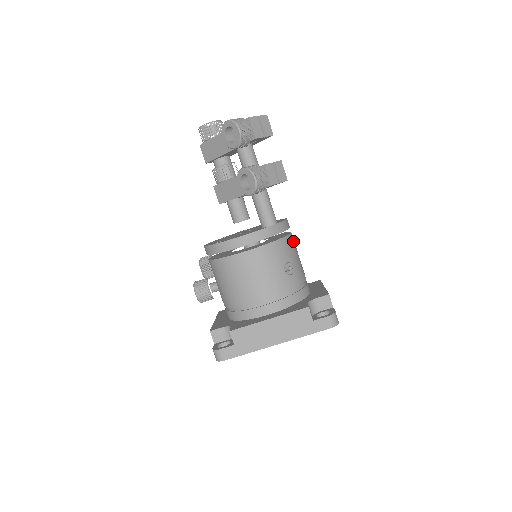
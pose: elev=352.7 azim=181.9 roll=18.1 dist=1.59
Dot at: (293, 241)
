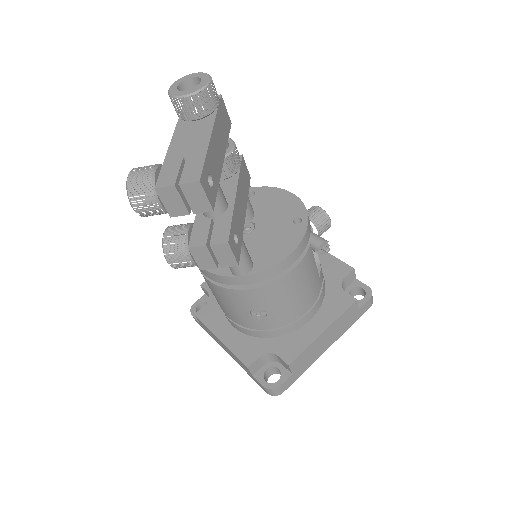
Dot at: (285, 284)
